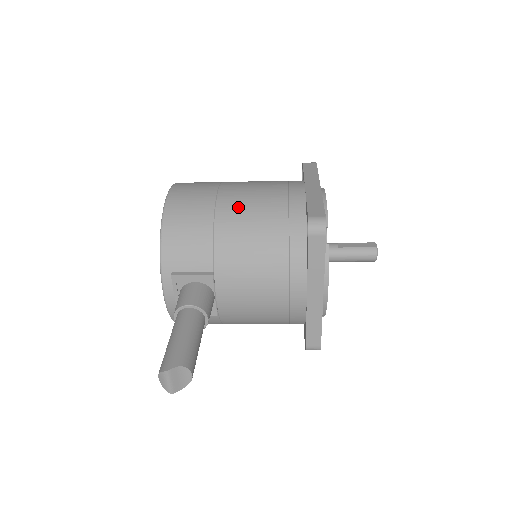
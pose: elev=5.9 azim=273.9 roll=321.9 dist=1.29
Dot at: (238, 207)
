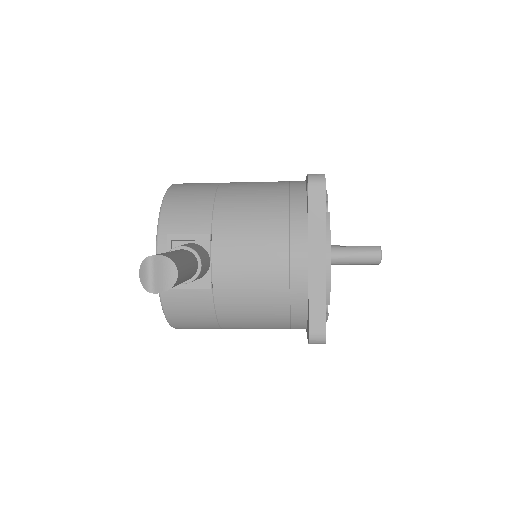
Dot at: (240, 186)
